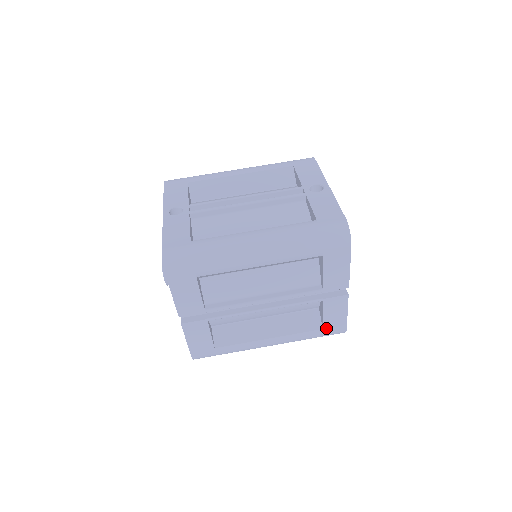
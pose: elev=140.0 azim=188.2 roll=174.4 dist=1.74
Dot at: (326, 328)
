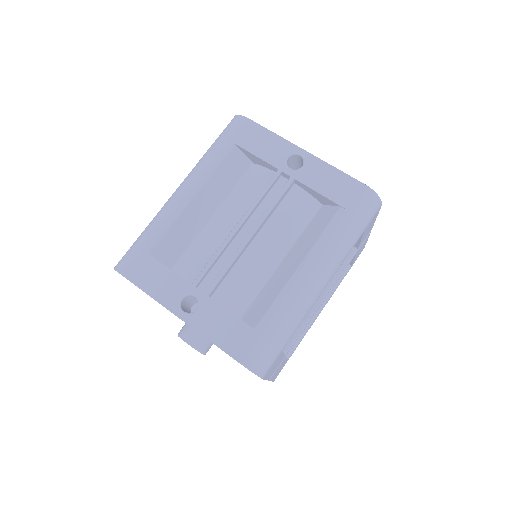
Dot at: (353, 263)
